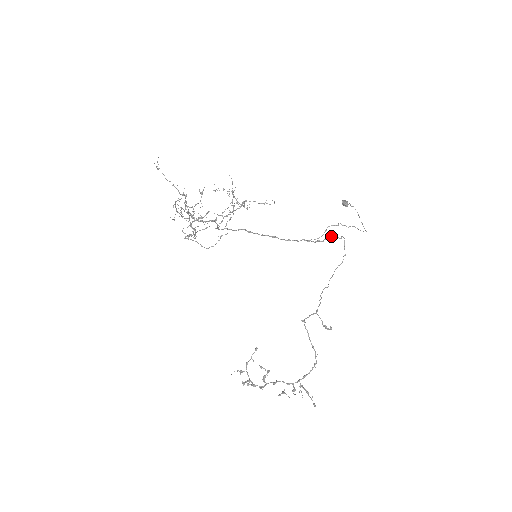
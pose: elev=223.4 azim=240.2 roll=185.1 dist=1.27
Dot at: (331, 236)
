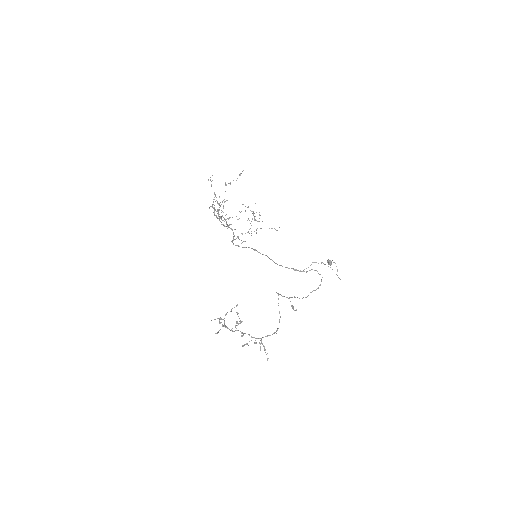
Dot at: occluded
